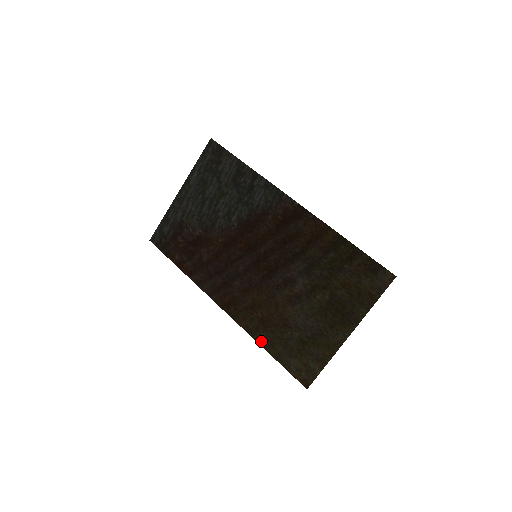
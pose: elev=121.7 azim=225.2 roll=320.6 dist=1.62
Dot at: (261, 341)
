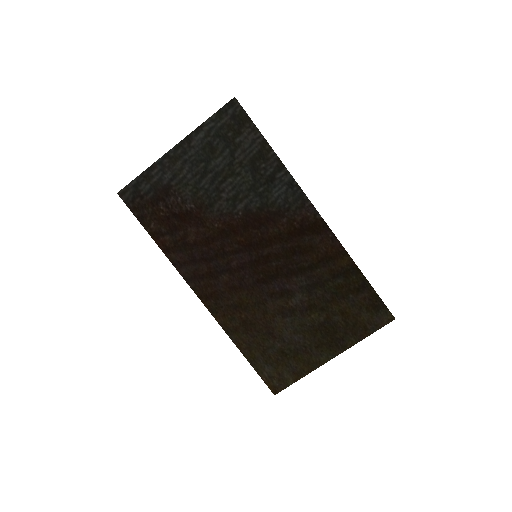
Dot at: (238, 342)
